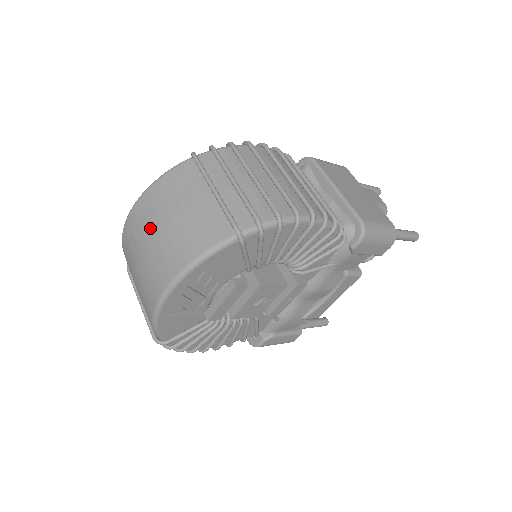
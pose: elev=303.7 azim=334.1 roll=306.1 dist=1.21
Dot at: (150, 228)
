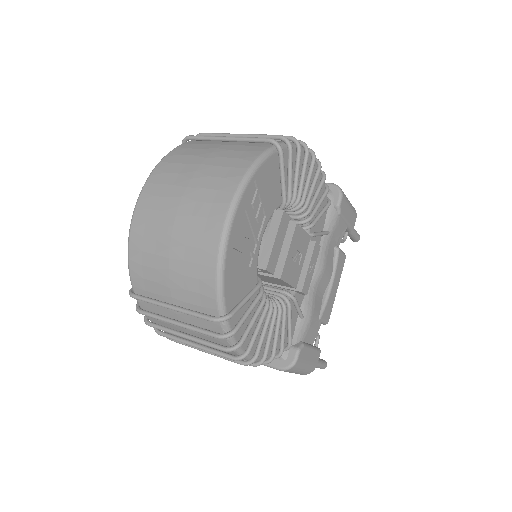
Dot at: (177, 186)
